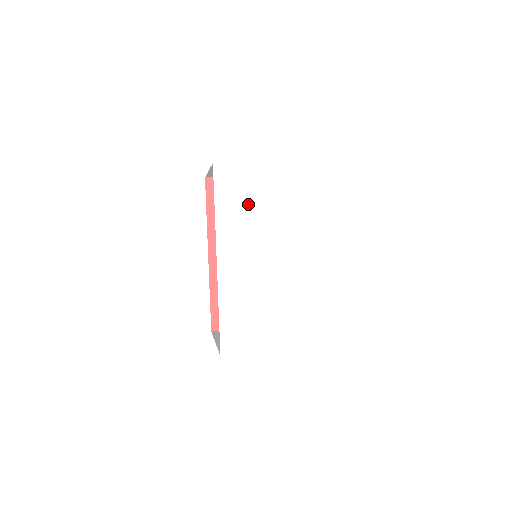
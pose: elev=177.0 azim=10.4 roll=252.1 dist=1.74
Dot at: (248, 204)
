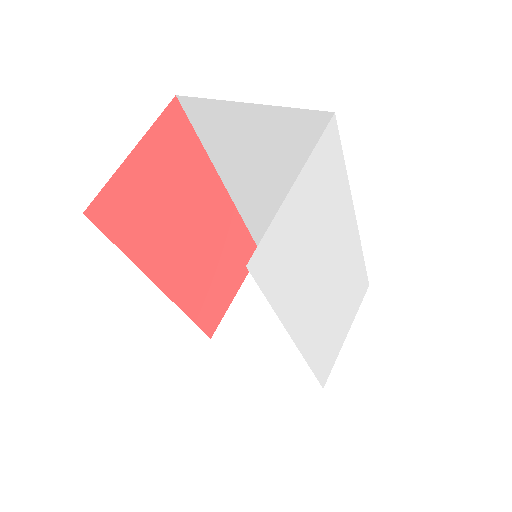
Dot at: (298, 254)
